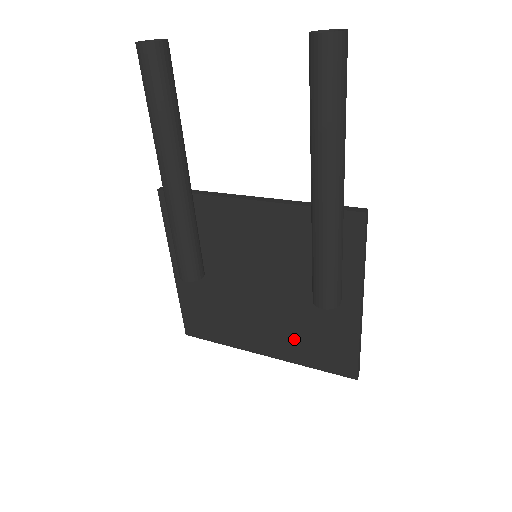
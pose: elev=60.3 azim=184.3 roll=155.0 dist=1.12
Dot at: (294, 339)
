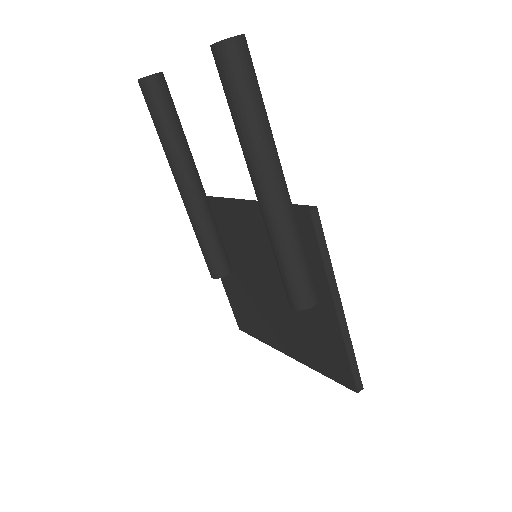
Dot at: (302, 341)
